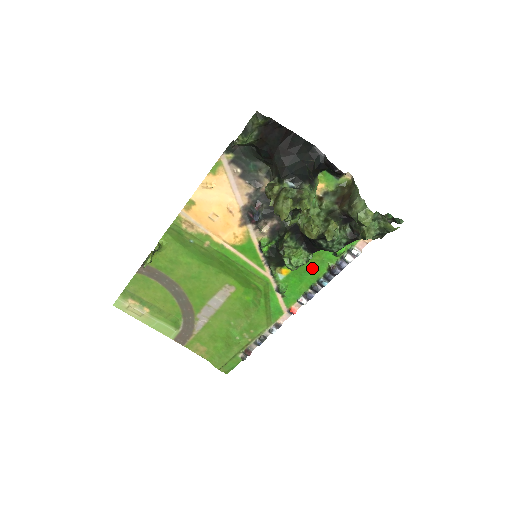
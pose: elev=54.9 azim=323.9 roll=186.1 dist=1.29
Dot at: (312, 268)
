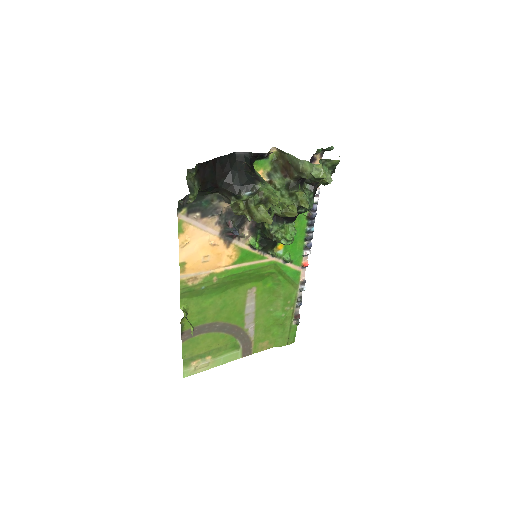
Dot at: (296, 228)
